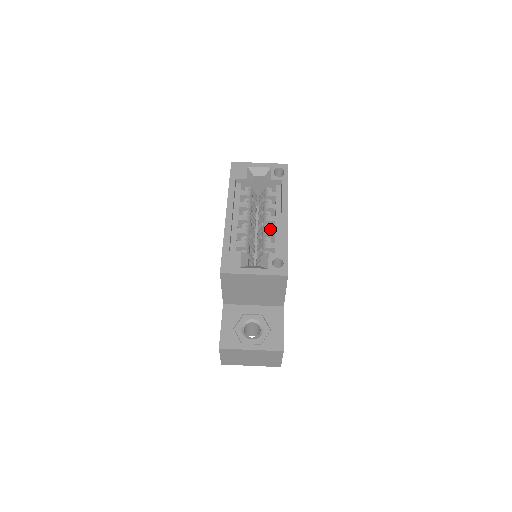
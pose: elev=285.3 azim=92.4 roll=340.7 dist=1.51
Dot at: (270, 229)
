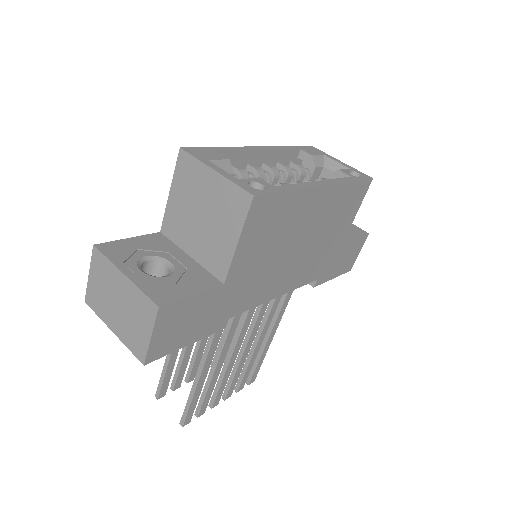
Dot at: occluded
